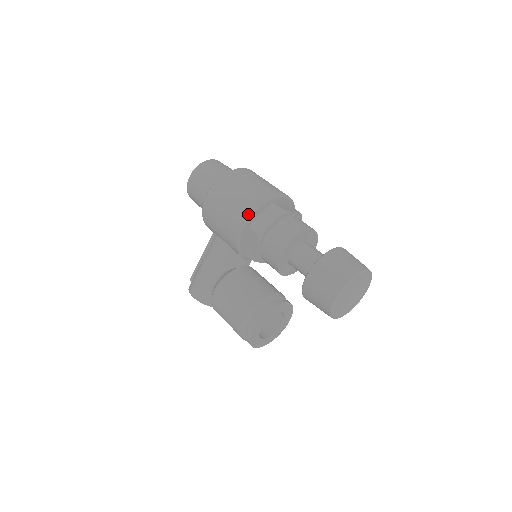
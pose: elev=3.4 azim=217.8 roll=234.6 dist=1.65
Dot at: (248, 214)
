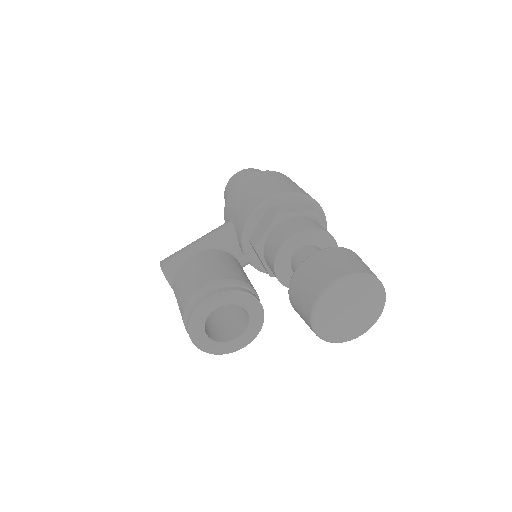
Dot at: (279, 193)
